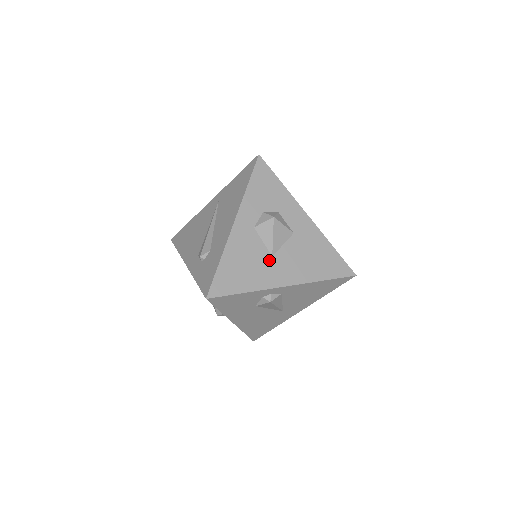
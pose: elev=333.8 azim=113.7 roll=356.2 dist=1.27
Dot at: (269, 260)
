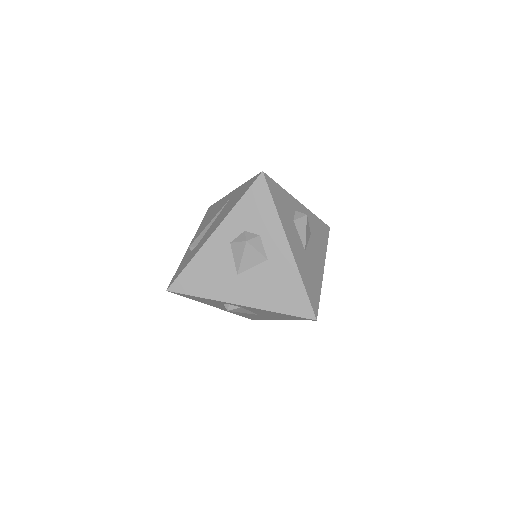
Dot at: (233, 277)
